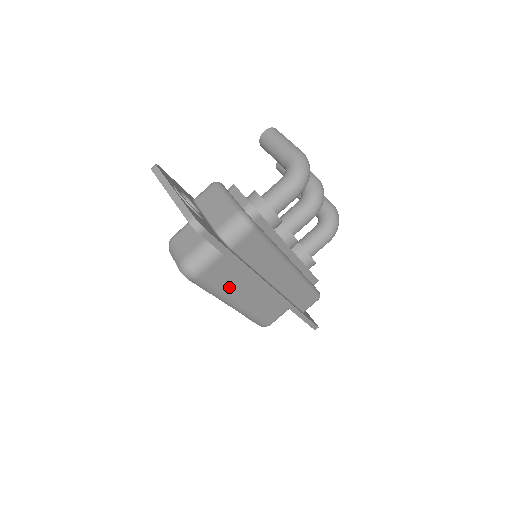
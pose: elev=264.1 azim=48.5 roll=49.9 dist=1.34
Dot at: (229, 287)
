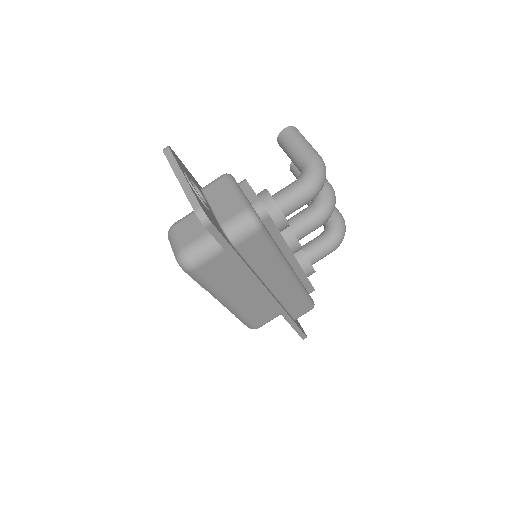
Dot at: (224, 284)
